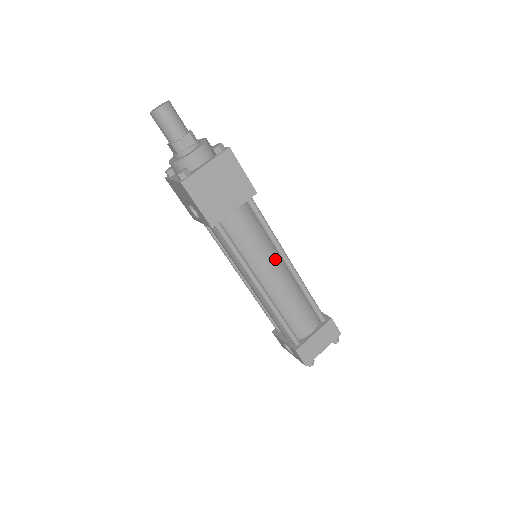
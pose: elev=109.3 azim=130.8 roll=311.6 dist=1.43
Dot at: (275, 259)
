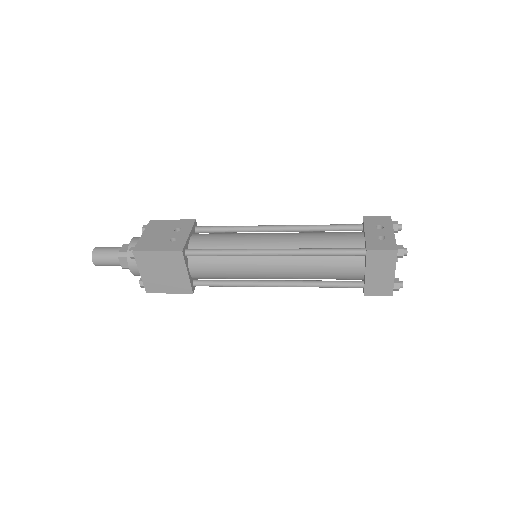
Dot at: (258, 261)
